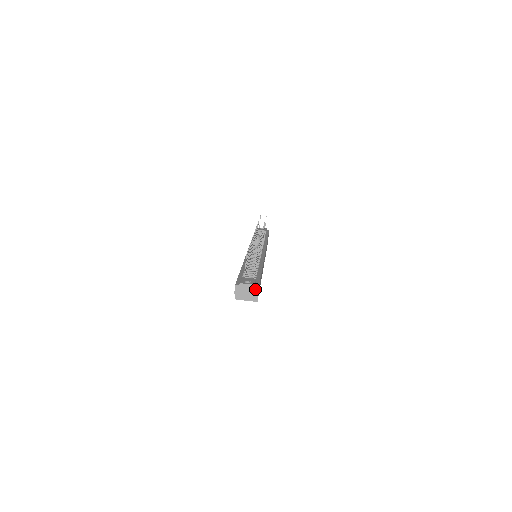
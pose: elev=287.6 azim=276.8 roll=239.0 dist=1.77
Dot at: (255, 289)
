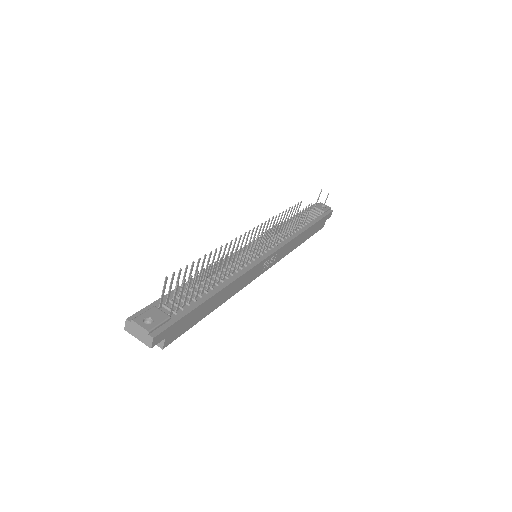
Dot at: (149, 337)
